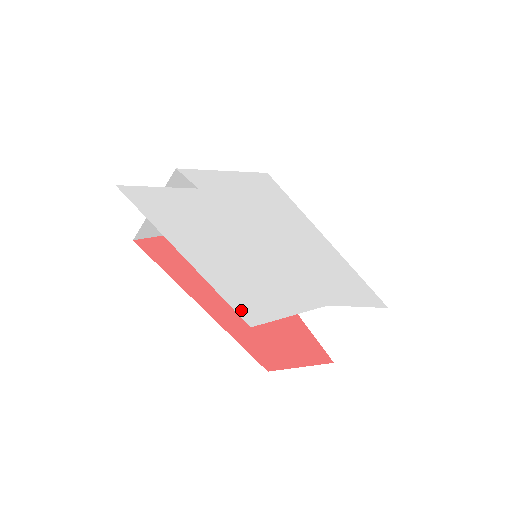
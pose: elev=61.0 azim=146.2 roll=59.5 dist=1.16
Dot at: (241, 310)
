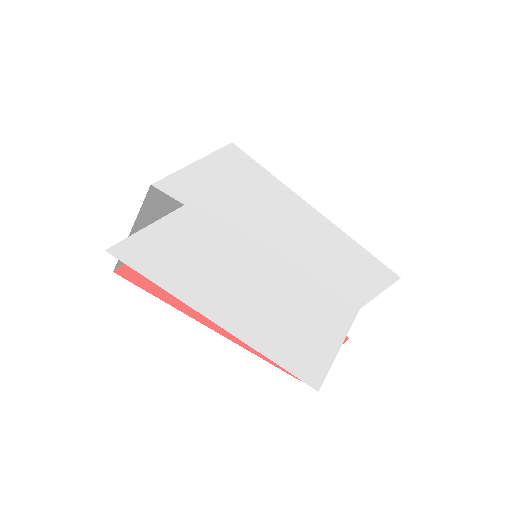
Dot at: (300, 371)
